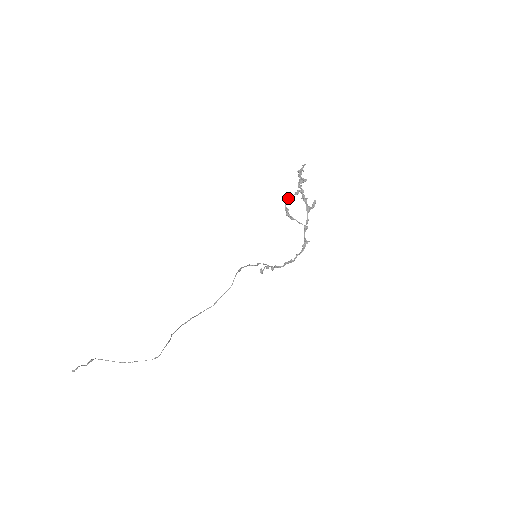
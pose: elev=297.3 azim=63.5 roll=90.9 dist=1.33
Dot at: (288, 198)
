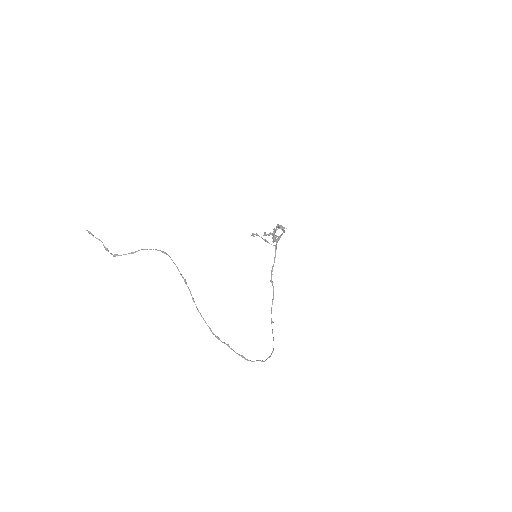
Dot at: occluded
